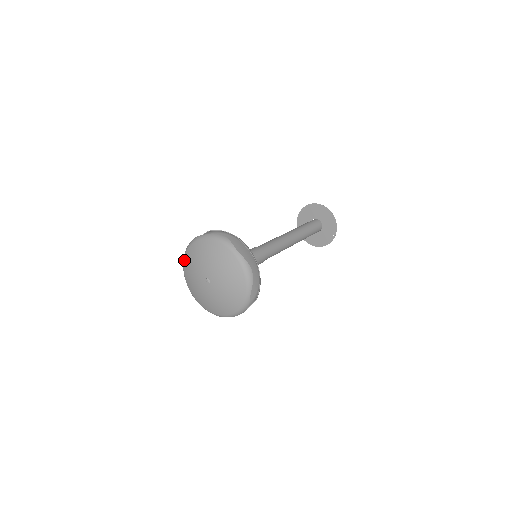
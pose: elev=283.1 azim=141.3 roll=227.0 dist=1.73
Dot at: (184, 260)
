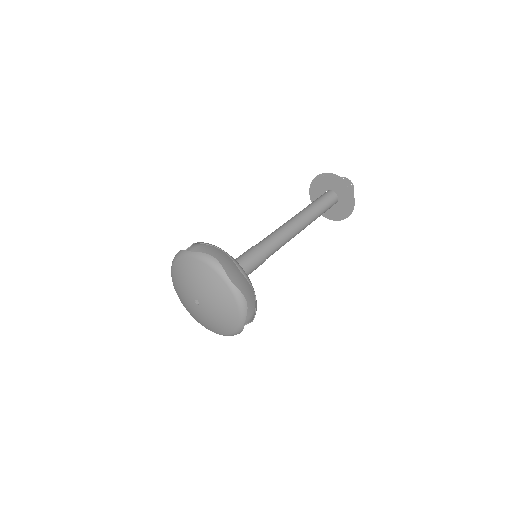
Dot at: (172, 270)
